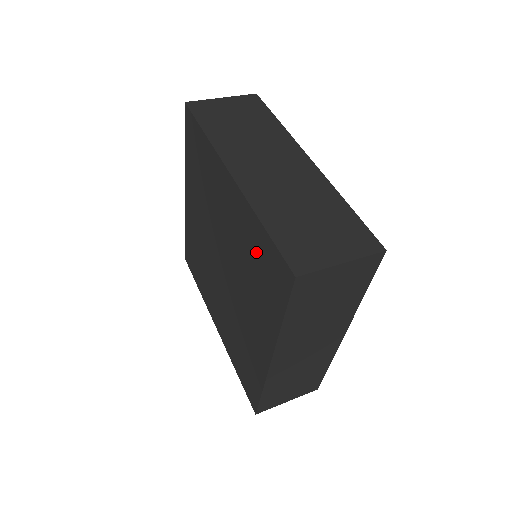
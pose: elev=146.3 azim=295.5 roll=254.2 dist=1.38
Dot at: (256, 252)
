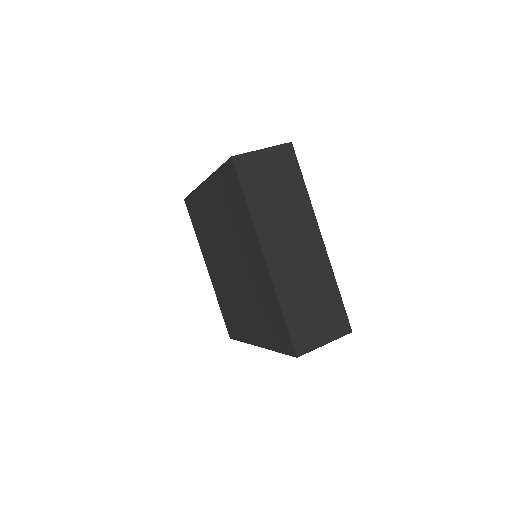
Dot at: (270, 310)
